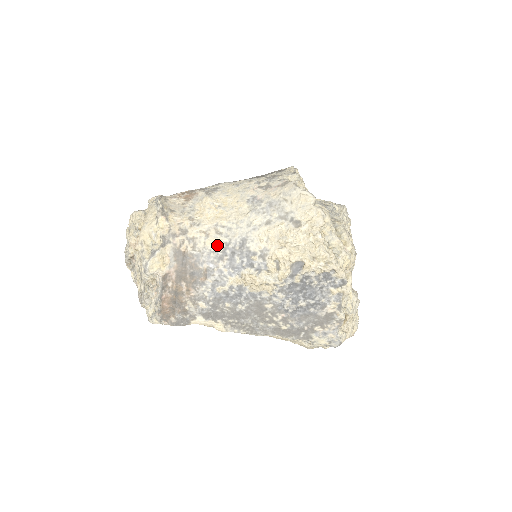
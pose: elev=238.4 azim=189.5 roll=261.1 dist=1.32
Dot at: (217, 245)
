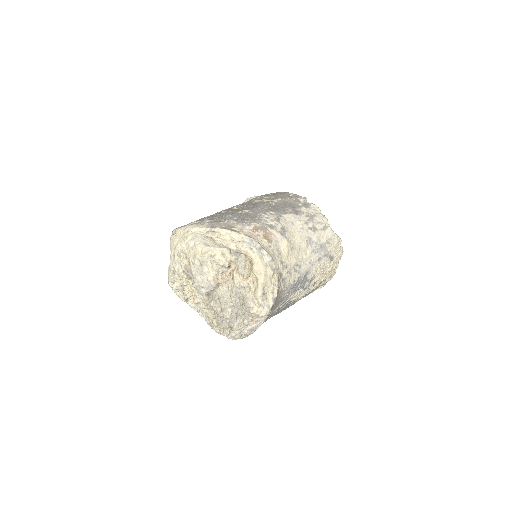
Dot at: (295, 280)
